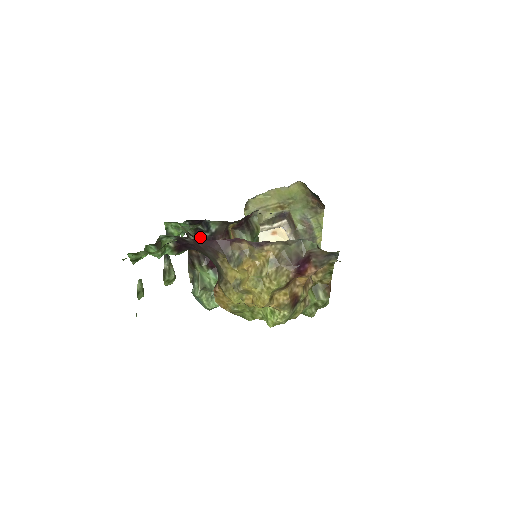
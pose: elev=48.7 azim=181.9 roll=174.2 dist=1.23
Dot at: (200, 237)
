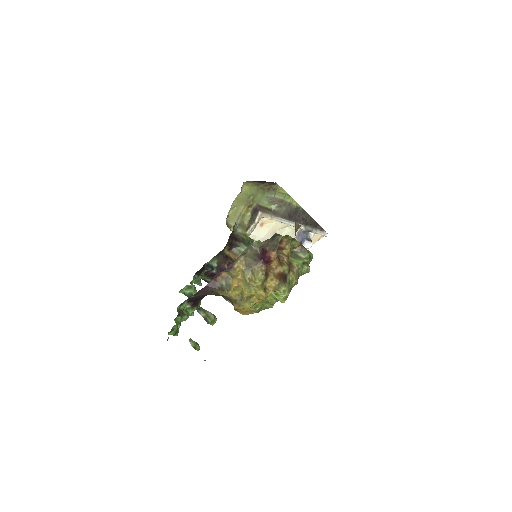
Dot at: (212, 276)
